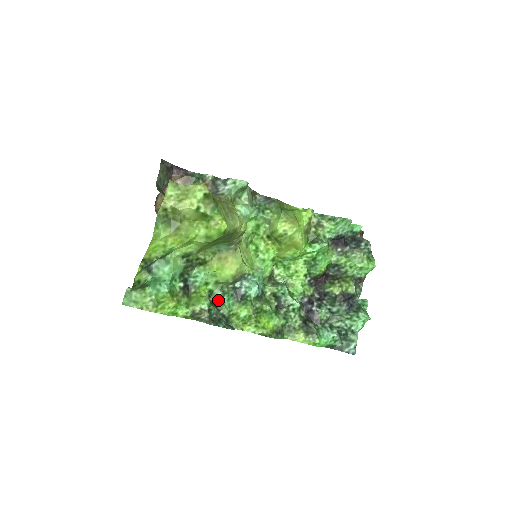
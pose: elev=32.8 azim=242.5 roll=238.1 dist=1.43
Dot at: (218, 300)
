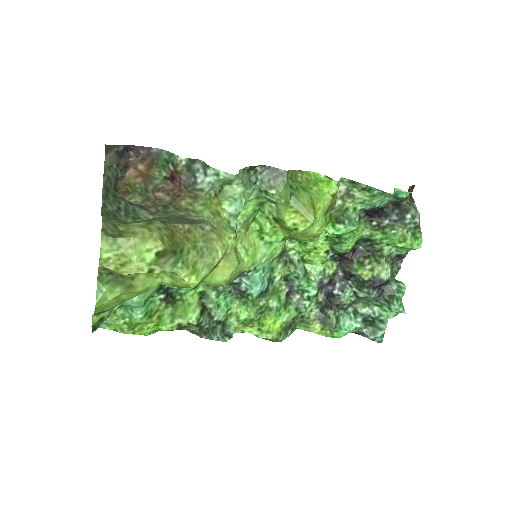
Dot at: (212, 301)
